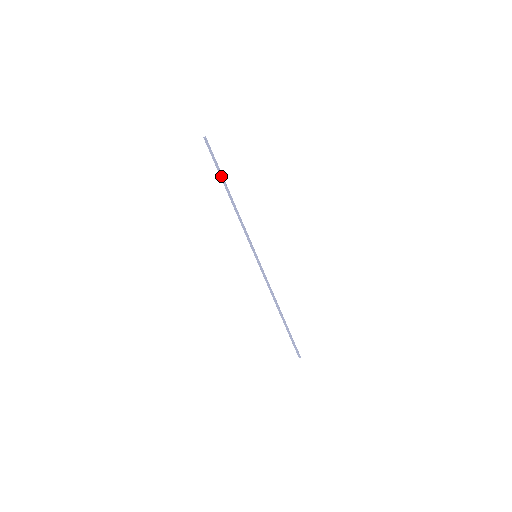
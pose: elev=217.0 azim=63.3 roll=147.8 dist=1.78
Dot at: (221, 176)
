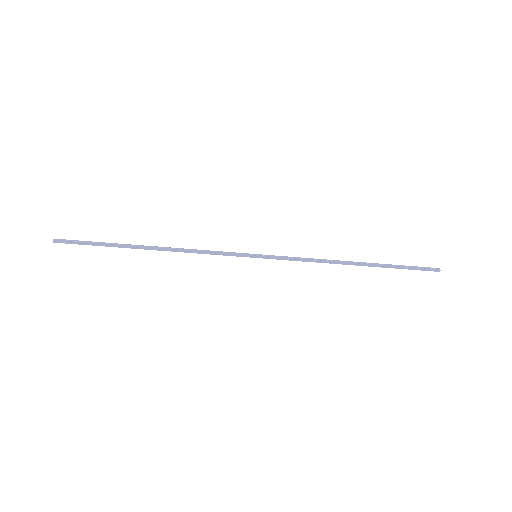
Dot at: (118, 247)
